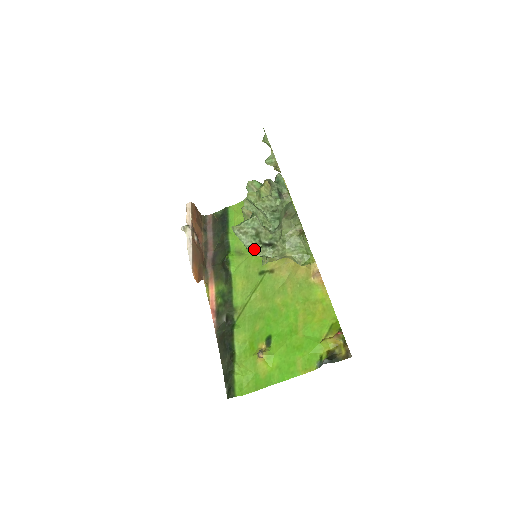
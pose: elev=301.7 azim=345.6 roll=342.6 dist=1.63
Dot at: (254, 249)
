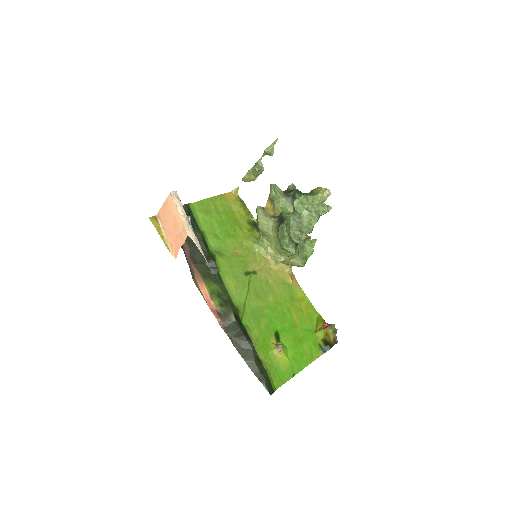
Dot at: (292, 247)
